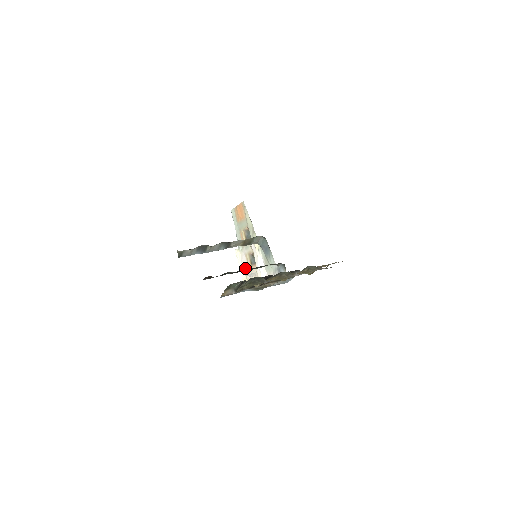
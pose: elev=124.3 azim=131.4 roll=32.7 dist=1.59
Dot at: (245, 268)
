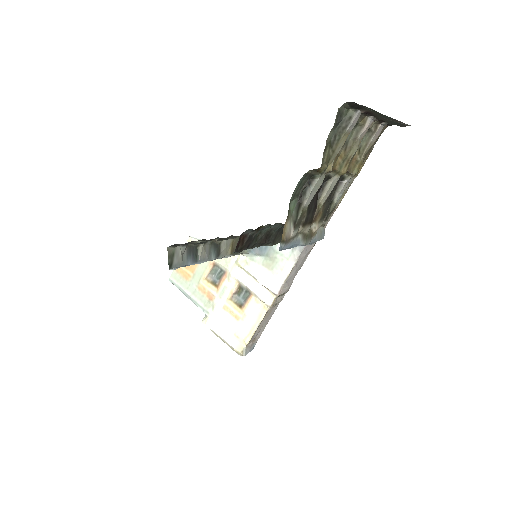
Dot at: (231, 328)
